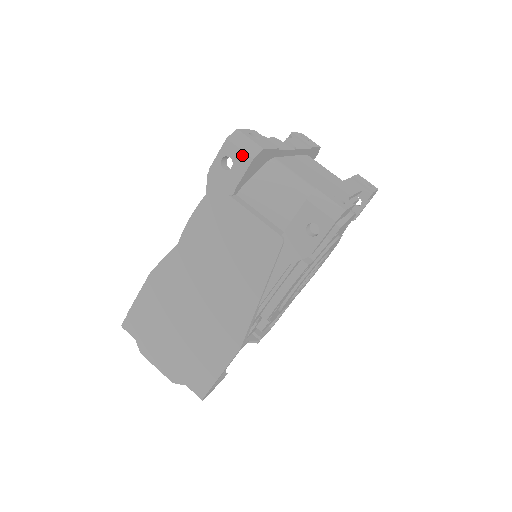
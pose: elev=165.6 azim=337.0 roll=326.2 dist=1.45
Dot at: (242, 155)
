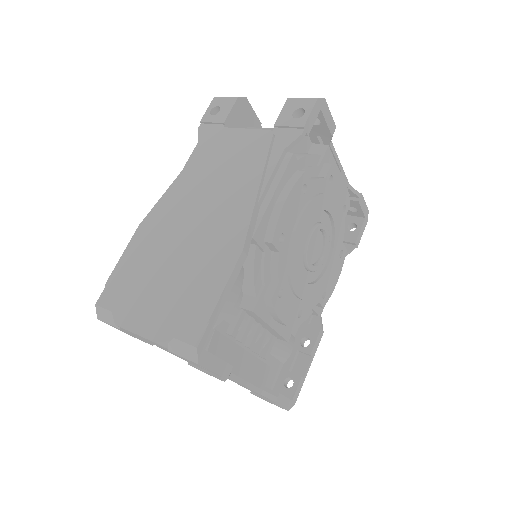
Dot at: (228, 100)
